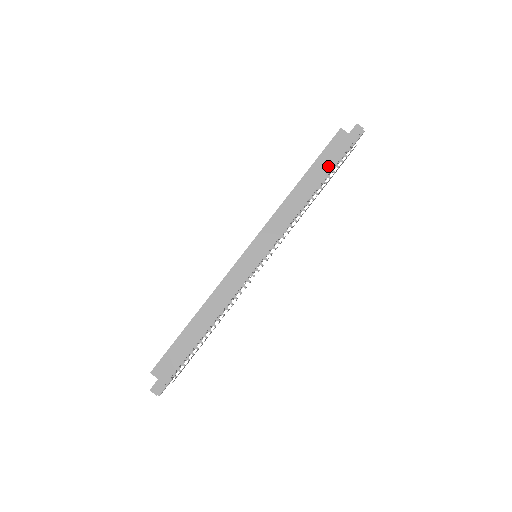
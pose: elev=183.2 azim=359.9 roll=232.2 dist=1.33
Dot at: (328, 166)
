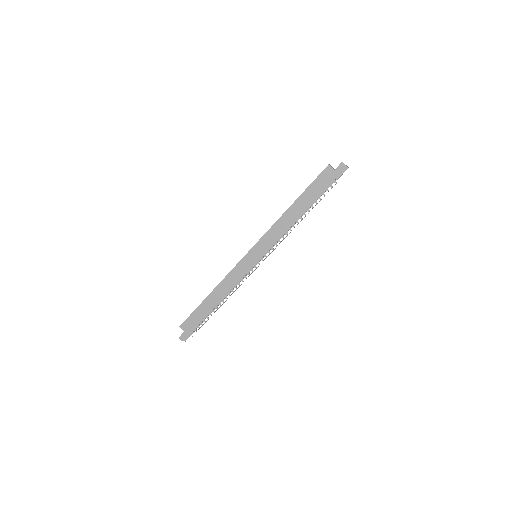
Dot at: (315, 195)
